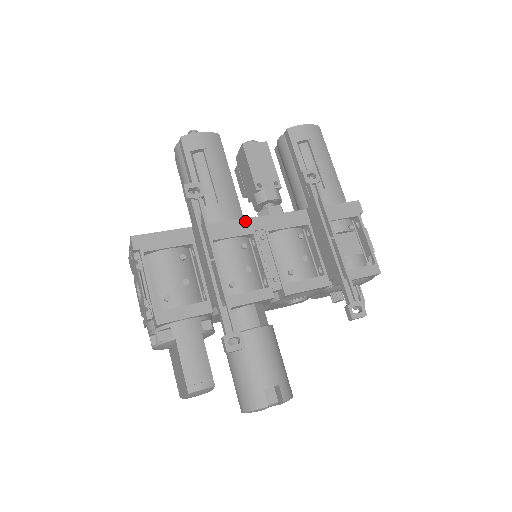
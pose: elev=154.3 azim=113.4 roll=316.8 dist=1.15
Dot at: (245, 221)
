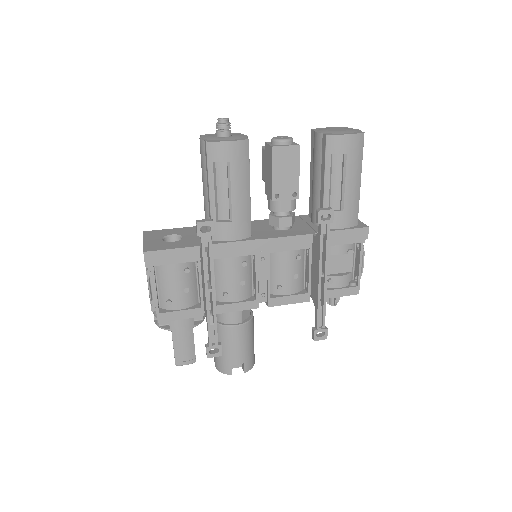
Dot at: (250, 243)
